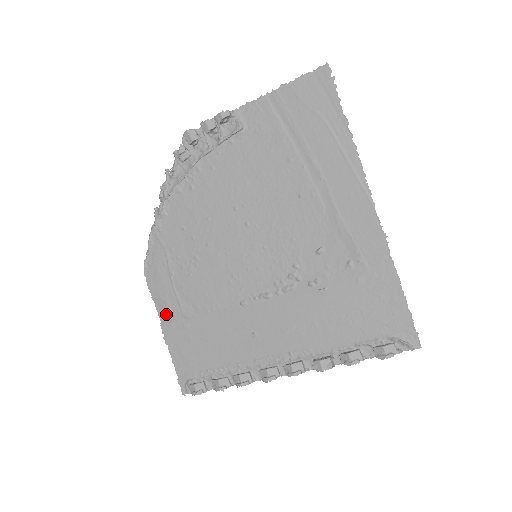
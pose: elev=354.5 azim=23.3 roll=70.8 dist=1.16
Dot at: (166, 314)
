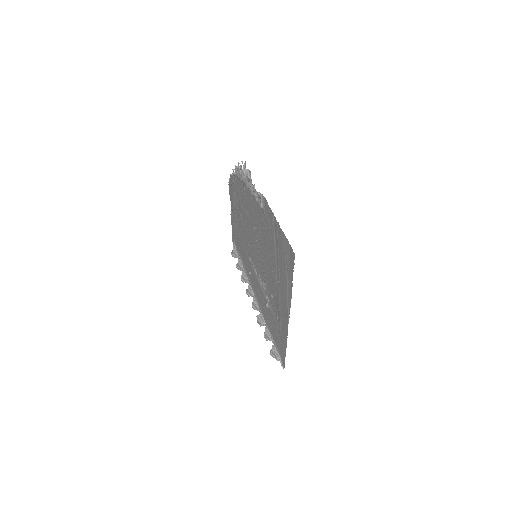
Dot at: (232, 211)
